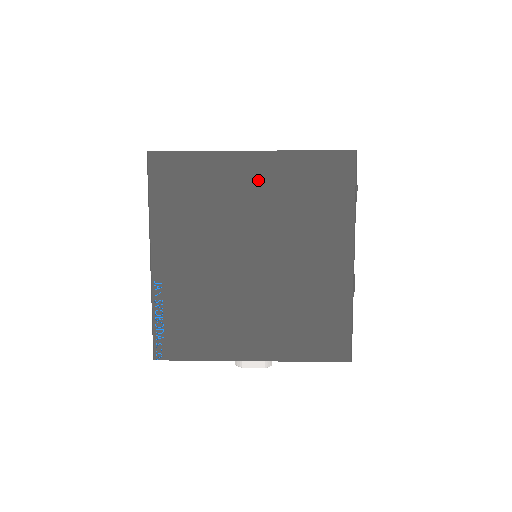
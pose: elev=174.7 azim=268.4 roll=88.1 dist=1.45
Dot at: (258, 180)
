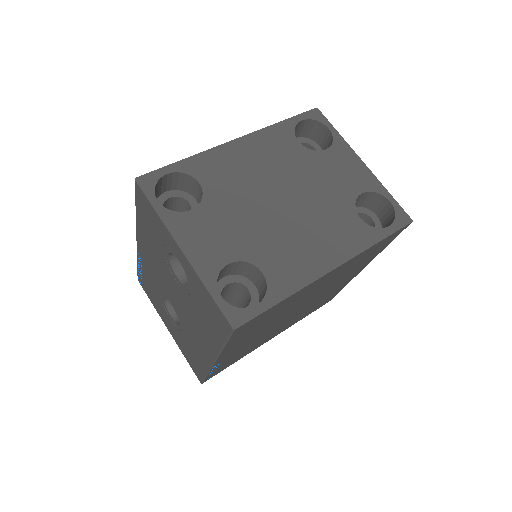
Dot at: (327, 279)
